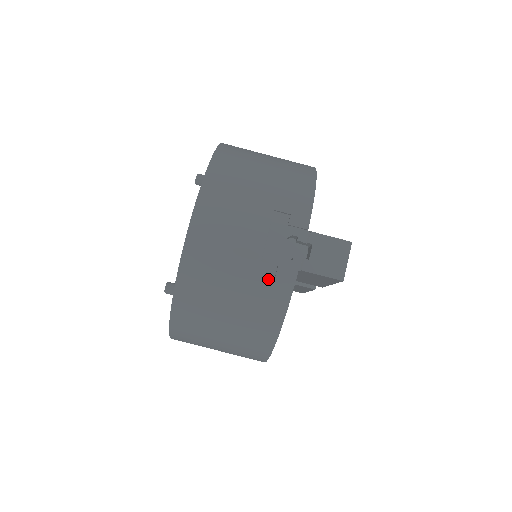
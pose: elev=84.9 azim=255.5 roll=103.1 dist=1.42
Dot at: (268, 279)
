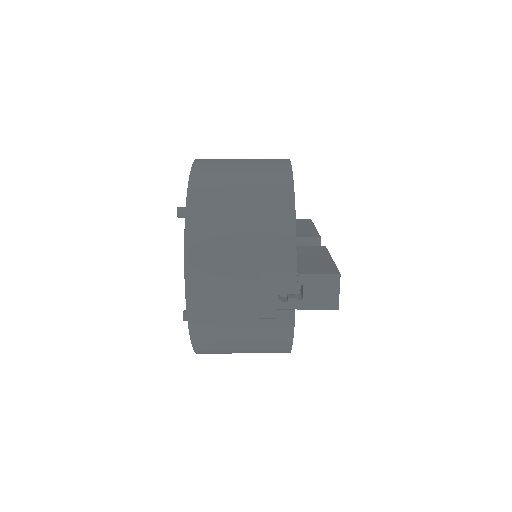
Dot at: (270, 322)
